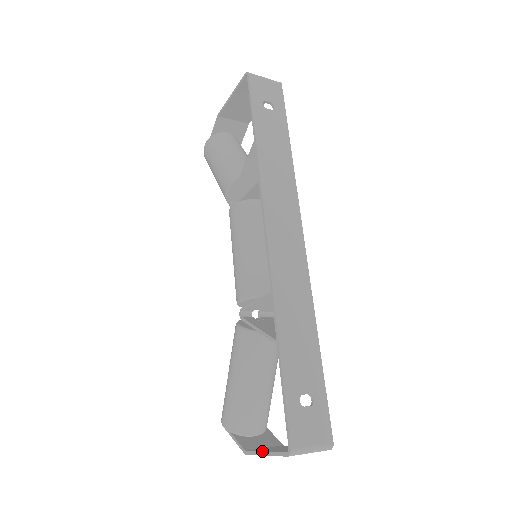
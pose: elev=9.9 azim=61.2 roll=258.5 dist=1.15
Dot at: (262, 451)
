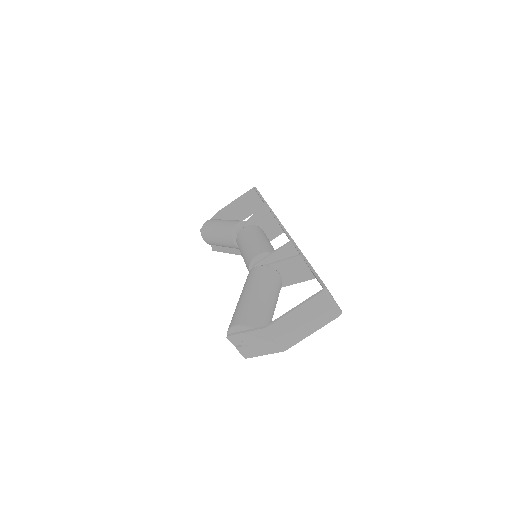
Dot at: (290, 310)
